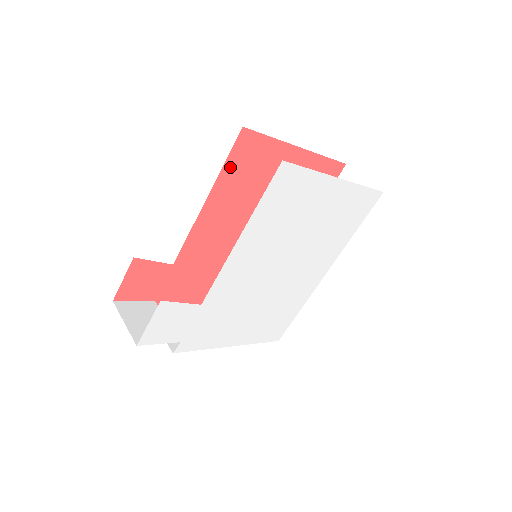
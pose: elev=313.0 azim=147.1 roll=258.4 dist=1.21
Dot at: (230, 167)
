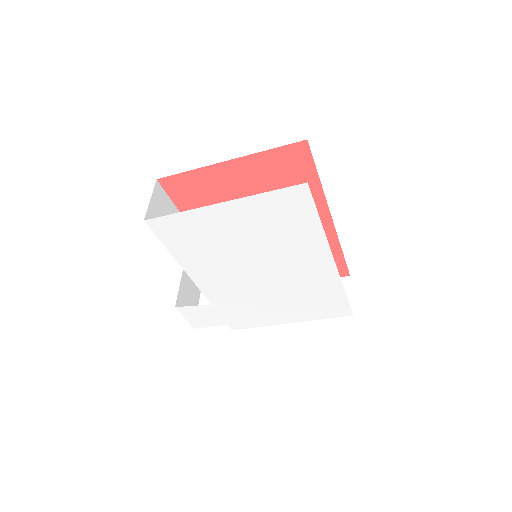
Dot at: (182, 203)
